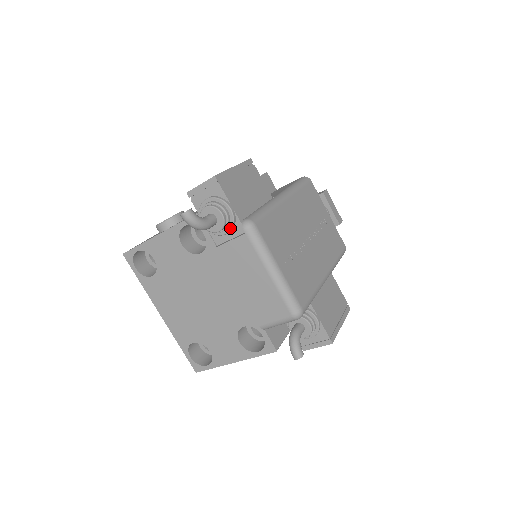
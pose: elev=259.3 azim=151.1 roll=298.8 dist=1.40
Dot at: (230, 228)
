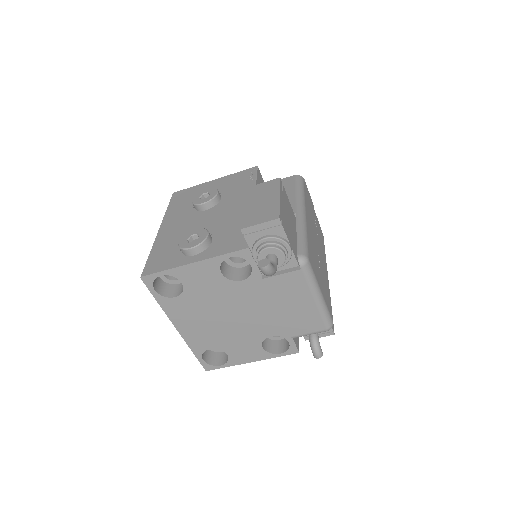
Dot at: (285, 263)
